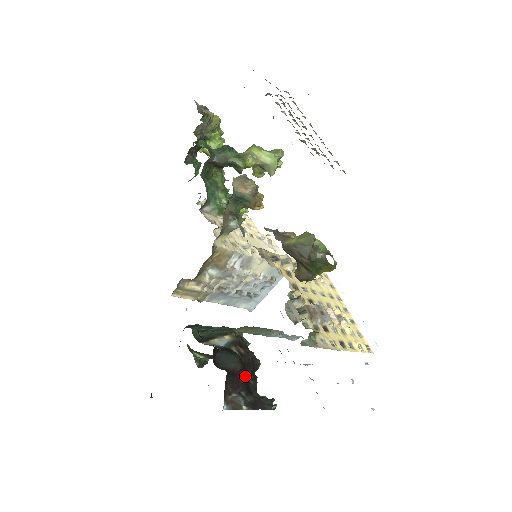
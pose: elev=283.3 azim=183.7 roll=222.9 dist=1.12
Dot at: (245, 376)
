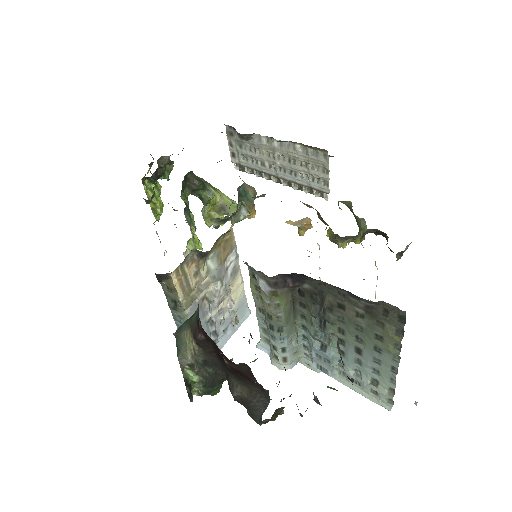
Dot at: occluded
